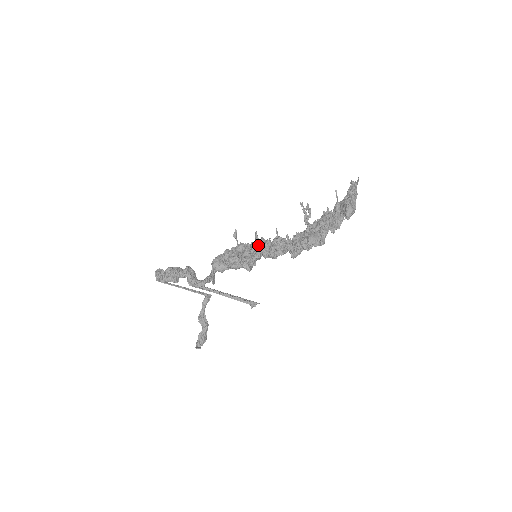
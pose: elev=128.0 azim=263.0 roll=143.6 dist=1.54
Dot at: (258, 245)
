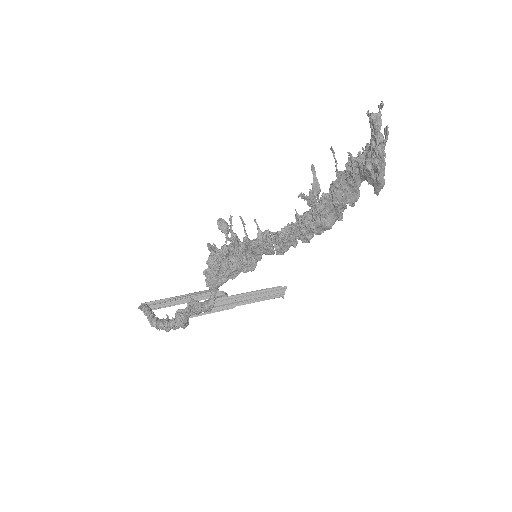
Dot at: (256, 253)
